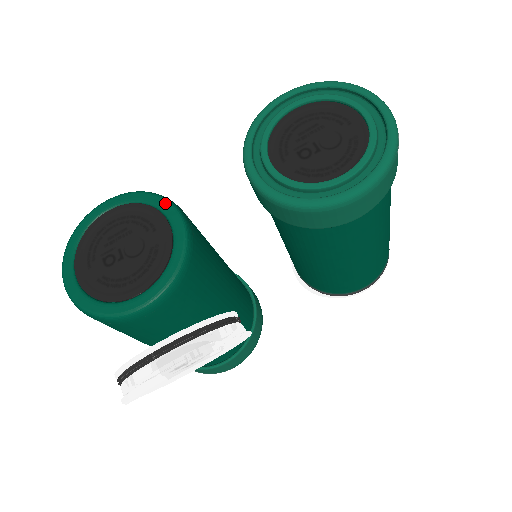
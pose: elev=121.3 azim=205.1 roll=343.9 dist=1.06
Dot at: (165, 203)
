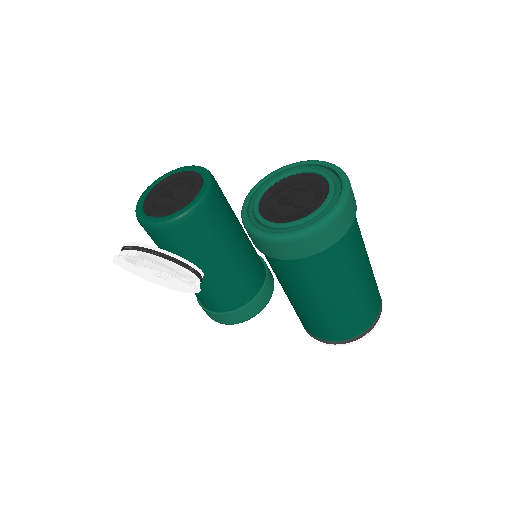
Dot at: (207, 182)
